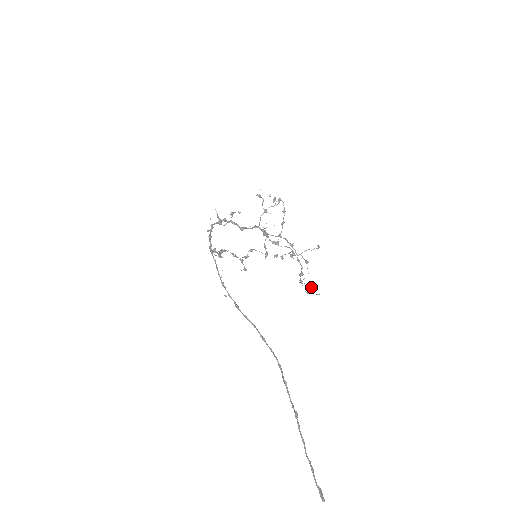
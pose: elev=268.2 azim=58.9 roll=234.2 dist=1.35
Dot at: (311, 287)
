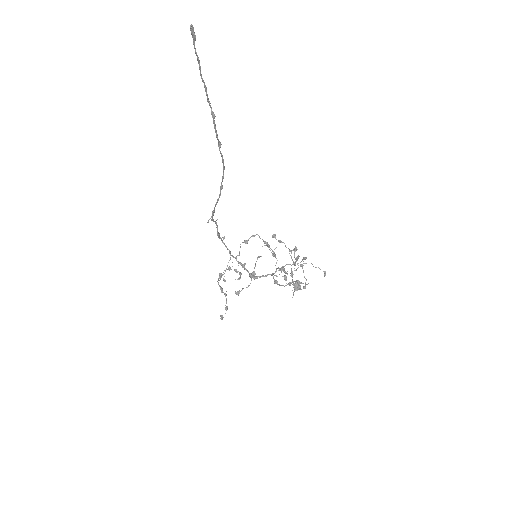
Dot at: (298, 256)
